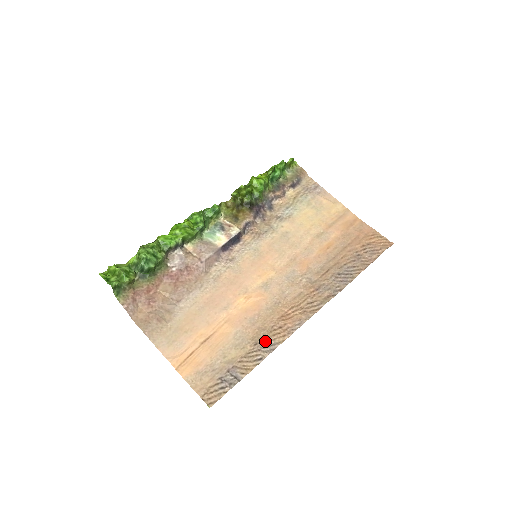
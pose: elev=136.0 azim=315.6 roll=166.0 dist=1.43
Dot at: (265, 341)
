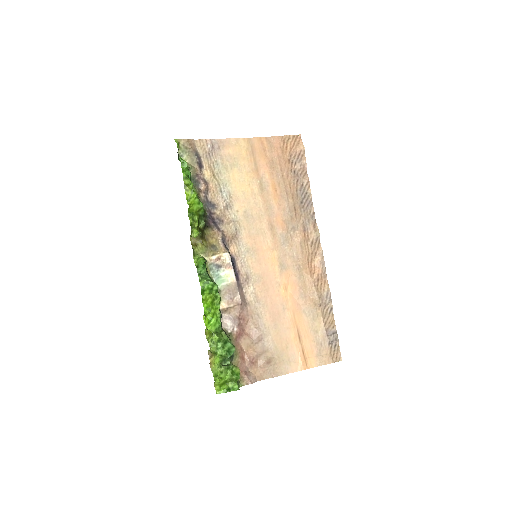
Dot at: (322, 298)
